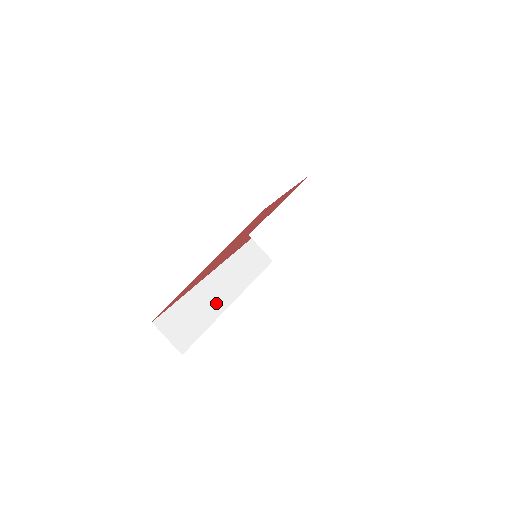
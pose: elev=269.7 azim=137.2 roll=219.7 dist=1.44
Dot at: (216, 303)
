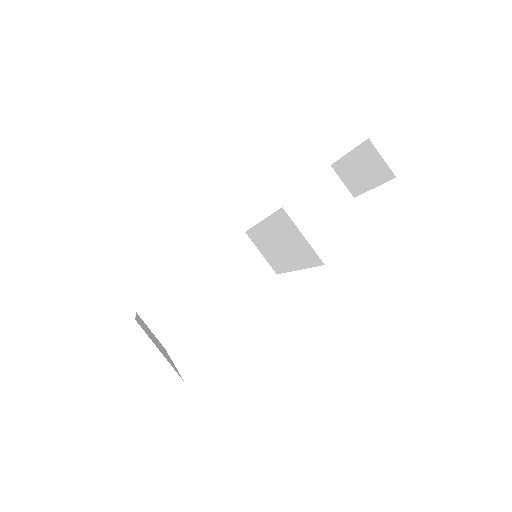
Dot at: (228, 281)
